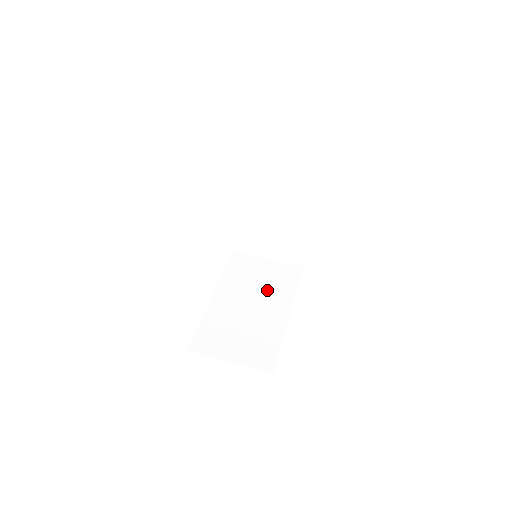
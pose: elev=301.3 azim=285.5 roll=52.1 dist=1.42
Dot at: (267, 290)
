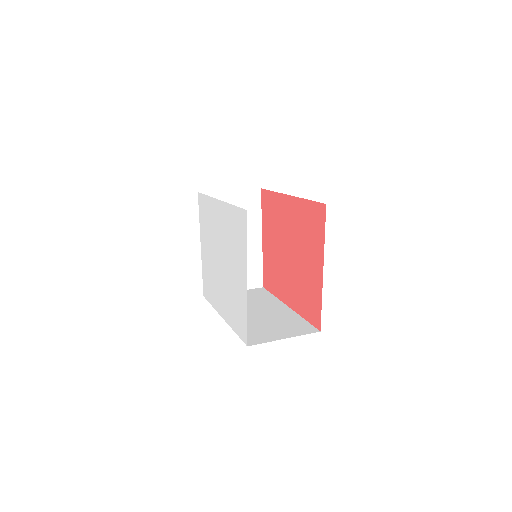
Dot at: (257, 303)
